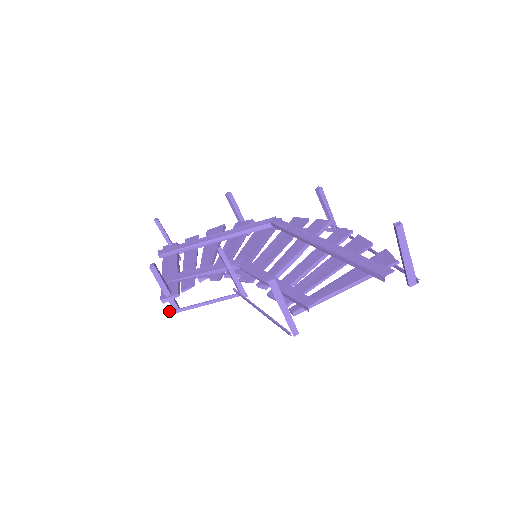
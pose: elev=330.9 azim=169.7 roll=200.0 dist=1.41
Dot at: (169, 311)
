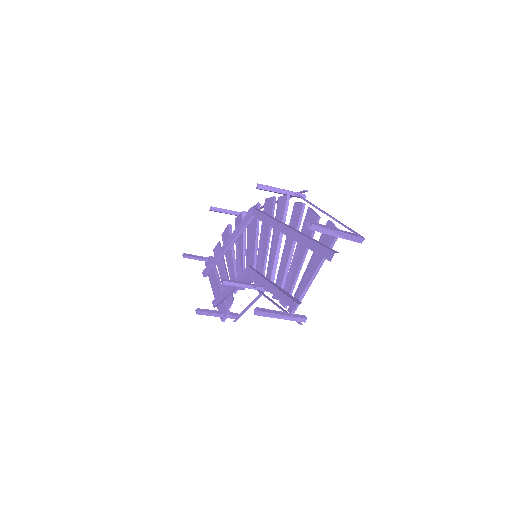
Dot at: occluded
